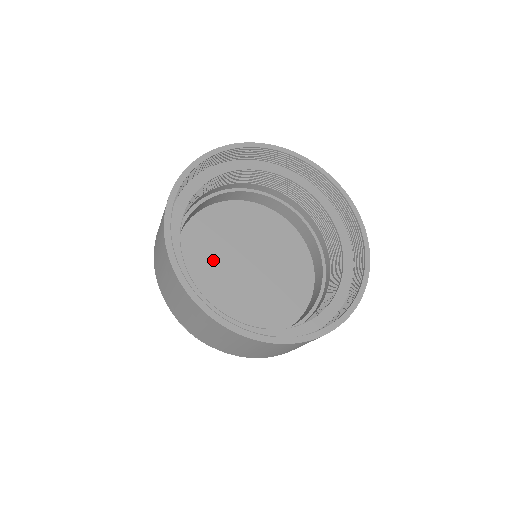
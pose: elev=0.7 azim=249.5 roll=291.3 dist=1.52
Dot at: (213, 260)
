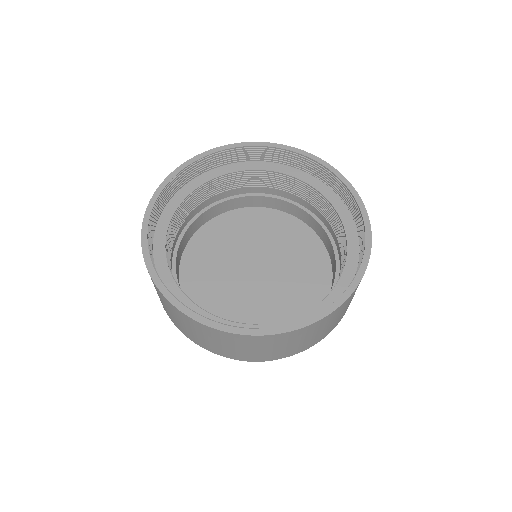
Dot at: (219, 264)
